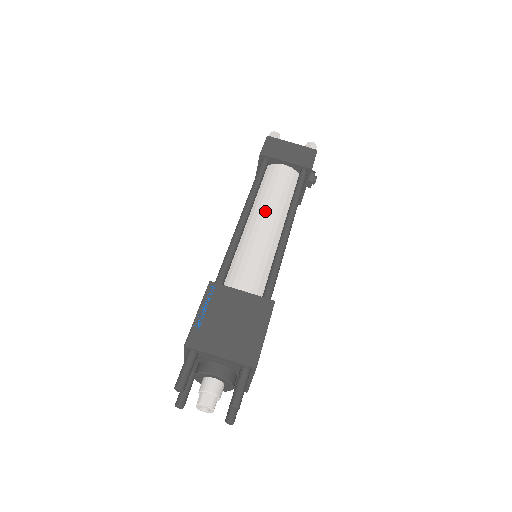
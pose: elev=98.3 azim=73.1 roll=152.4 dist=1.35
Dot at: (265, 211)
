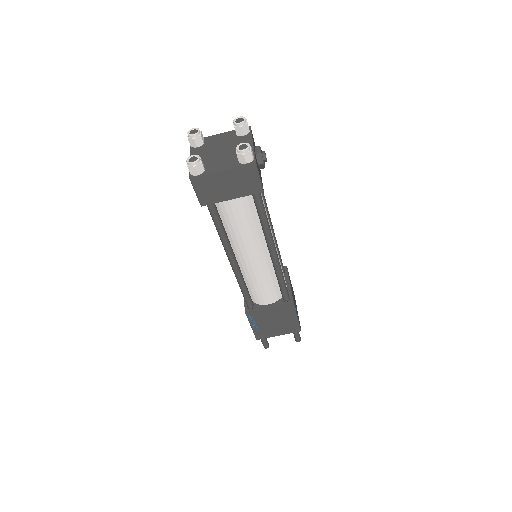
Dot at: (246, 250)
